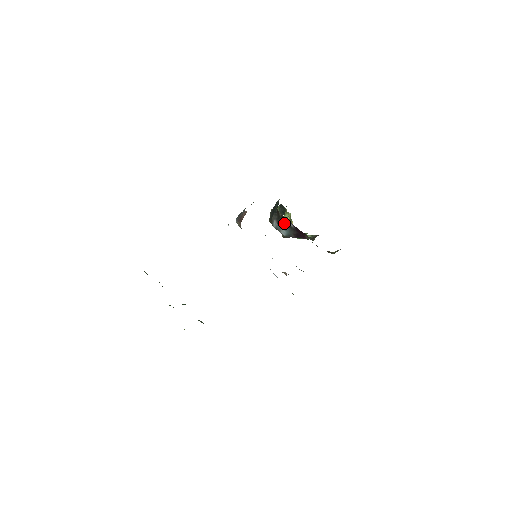
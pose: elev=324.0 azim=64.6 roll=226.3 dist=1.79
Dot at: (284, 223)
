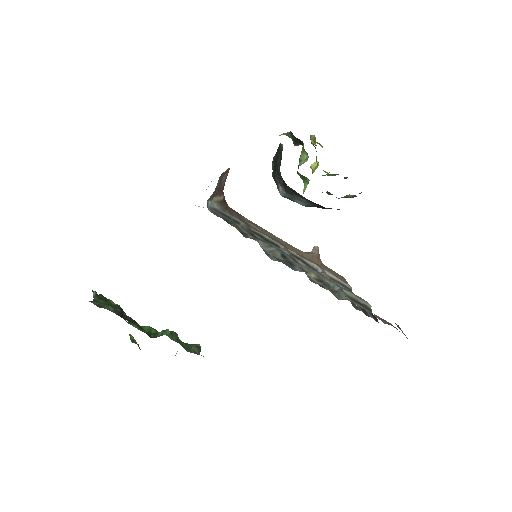
Dot at: (297, 194)
